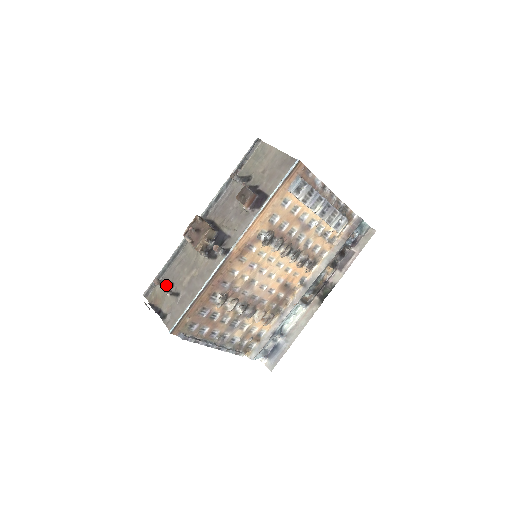
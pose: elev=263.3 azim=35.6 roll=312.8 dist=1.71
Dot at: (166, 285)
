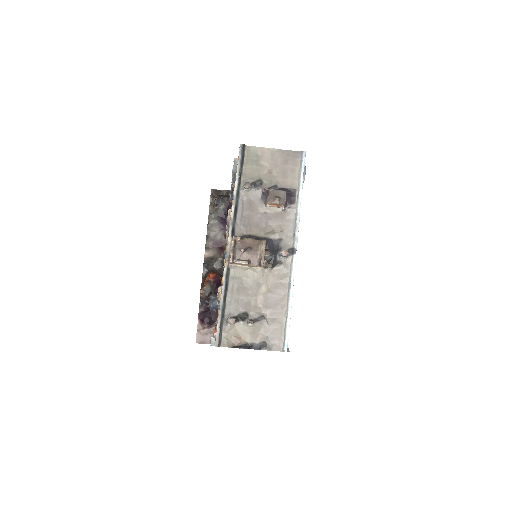
Dot at: (239, 319)
